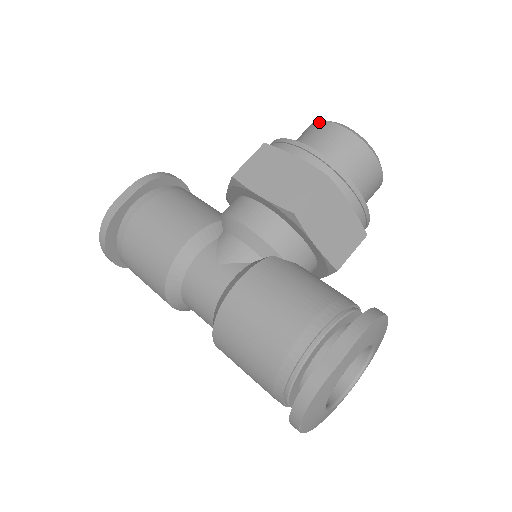
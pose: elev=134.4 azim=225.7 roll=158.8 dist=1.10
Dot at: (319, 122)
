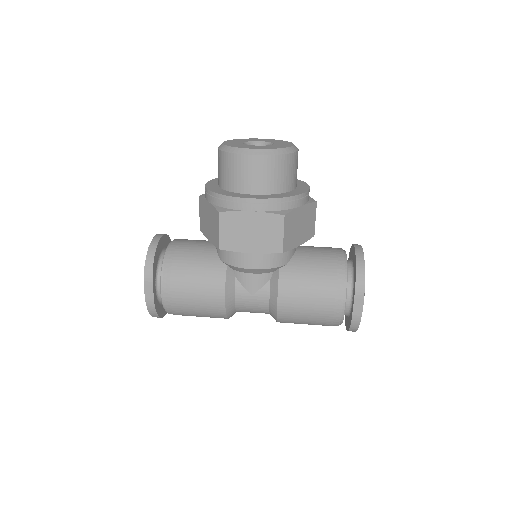
Dot at: (234, 156)
